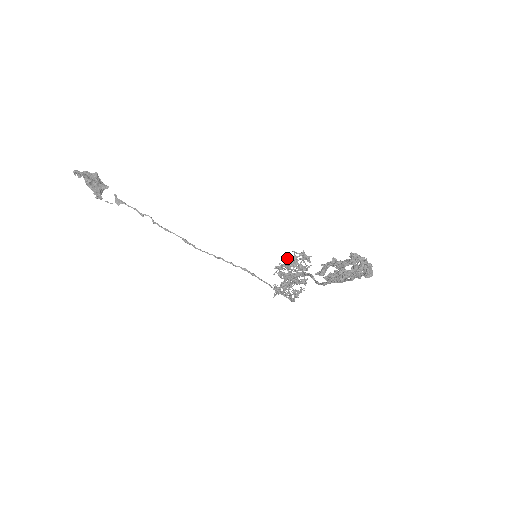
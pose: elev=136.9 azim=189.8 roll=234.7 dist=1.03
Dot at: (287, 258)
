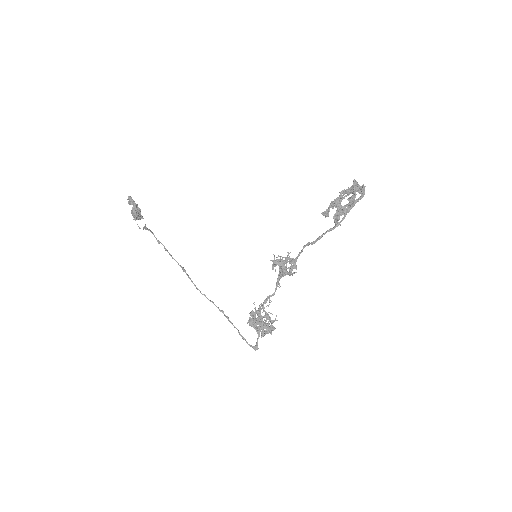
Dot at: occluded
